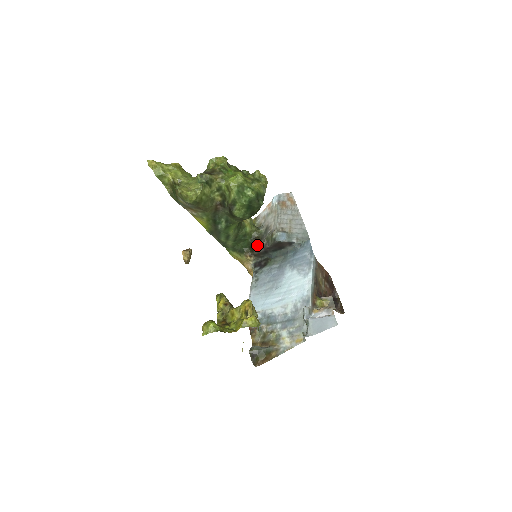
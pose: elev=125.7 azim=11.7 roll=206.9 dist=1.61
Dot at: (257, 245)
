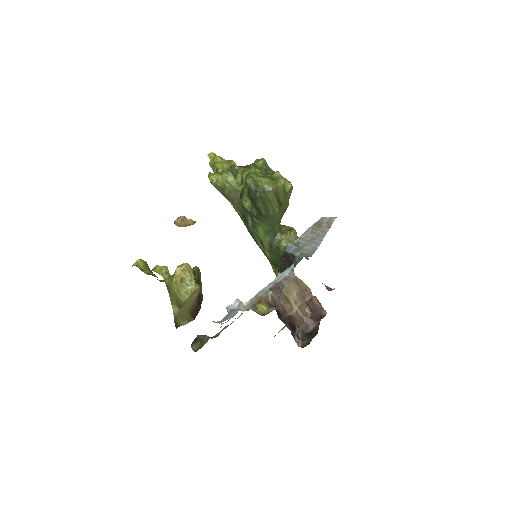
Dot at: occluded
